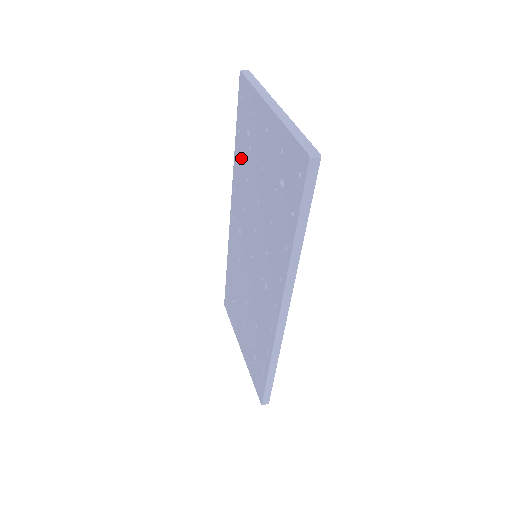
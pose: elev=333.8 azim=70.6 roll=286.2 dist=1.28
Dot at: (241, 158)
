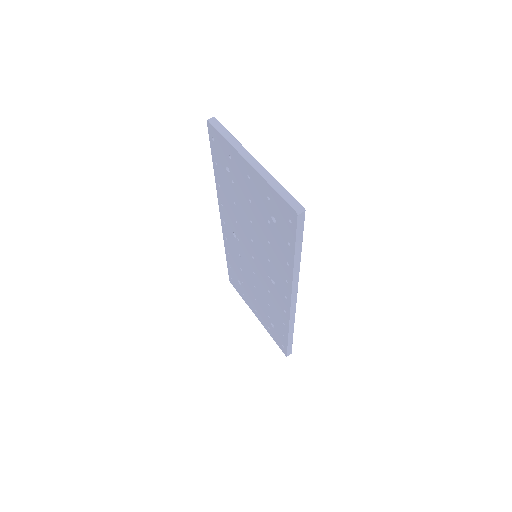
Dot at: (224, 185)
